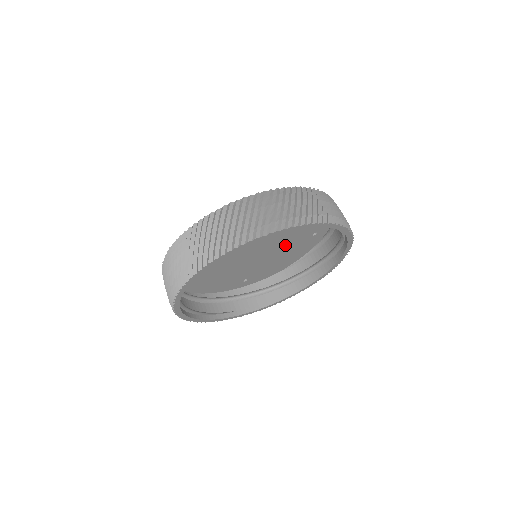
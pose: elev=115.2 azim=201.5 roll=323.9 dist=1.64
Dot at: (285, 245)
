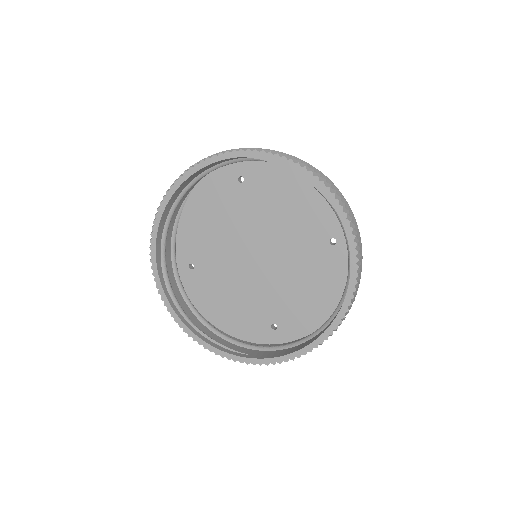
Dot at: (298, 256)
